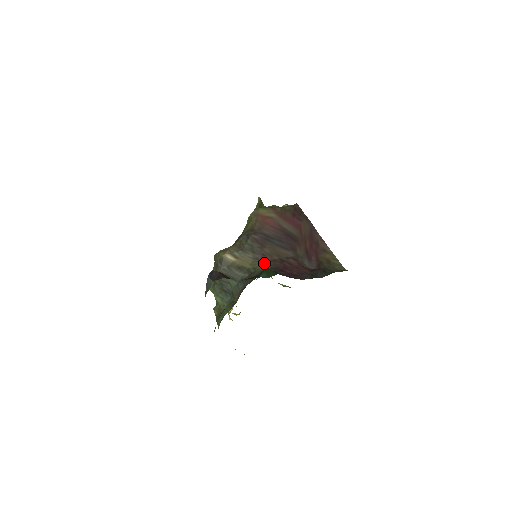
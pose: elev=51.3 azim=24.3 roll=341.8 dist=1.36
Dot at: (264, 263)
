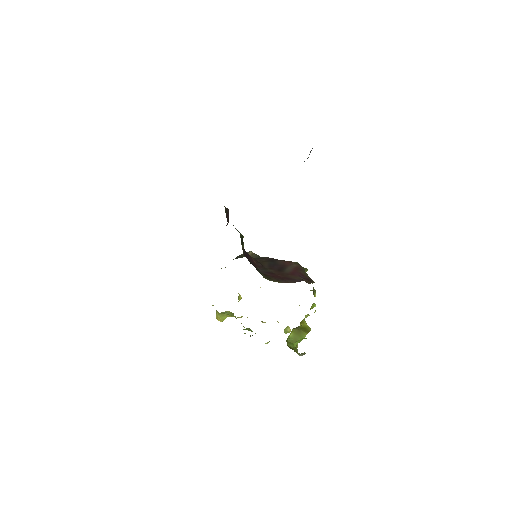
Dot at: occluded
